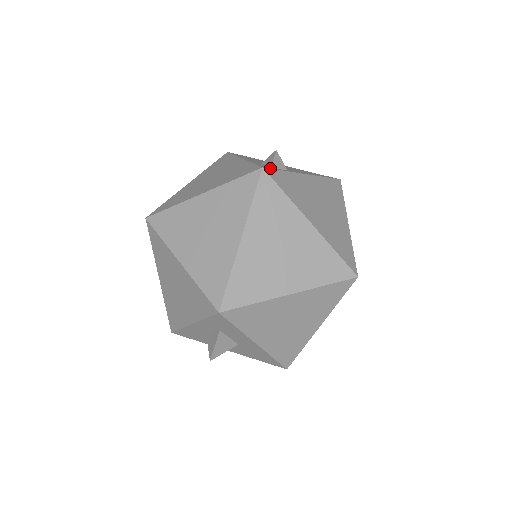
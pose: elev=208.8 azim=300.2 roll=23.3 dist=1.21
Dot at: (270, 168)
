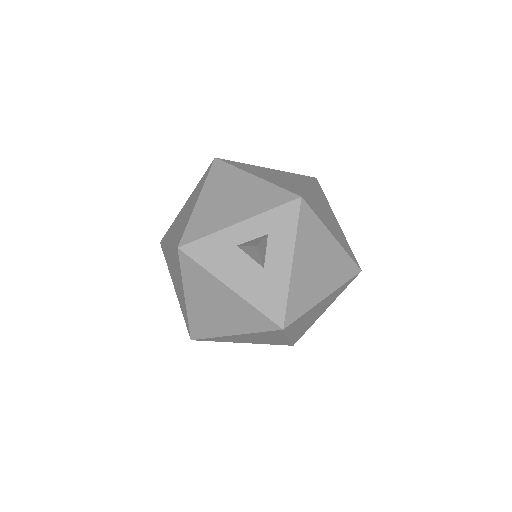
Dot at: occluded
